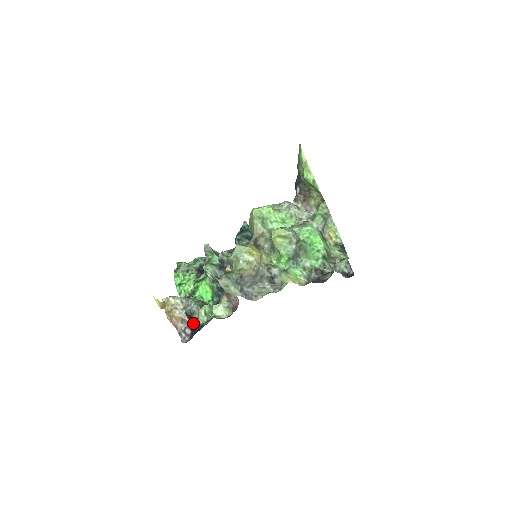
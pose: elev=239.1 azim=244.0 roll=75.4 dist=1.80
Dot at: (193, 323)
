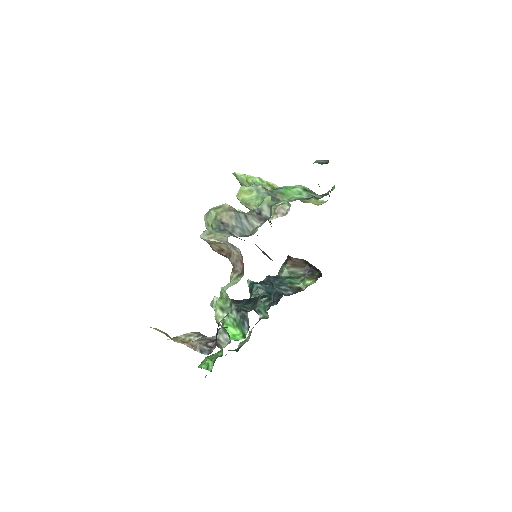
Dot at: occluded
